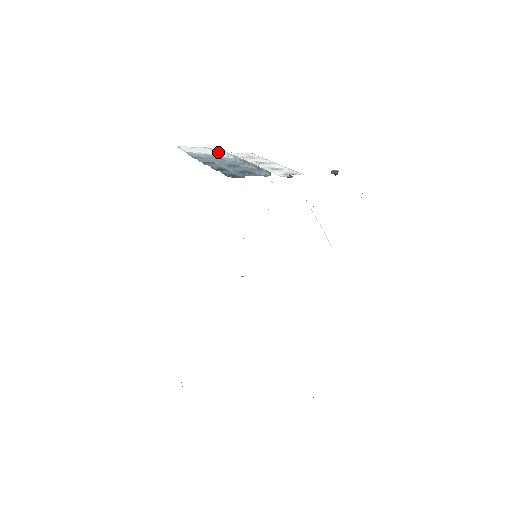
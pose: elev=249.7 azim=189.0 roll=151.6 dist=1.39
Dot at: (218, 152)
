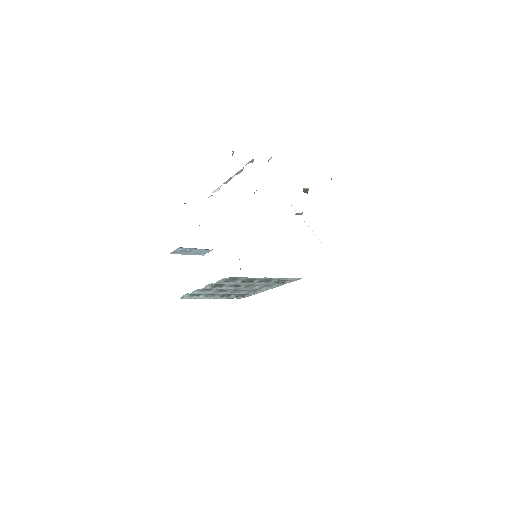
Dot at: occluded
